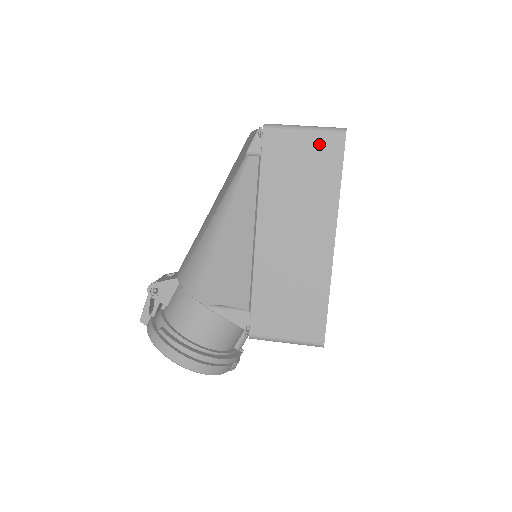
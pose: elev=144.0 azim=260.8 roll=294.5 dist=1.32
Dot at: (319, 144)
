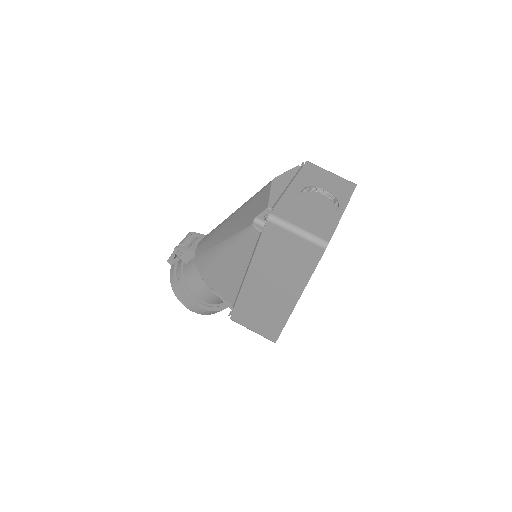
Dot at: (305, 246)
